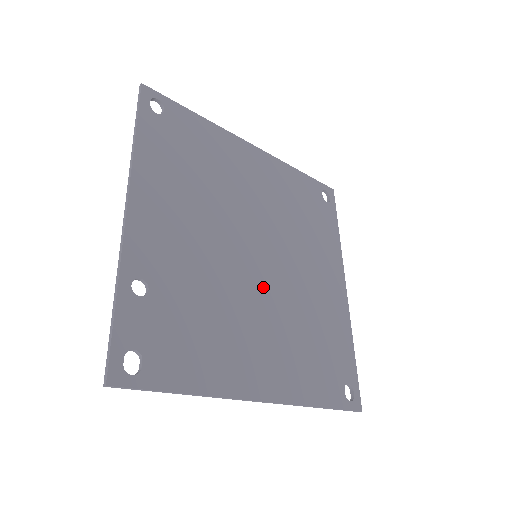
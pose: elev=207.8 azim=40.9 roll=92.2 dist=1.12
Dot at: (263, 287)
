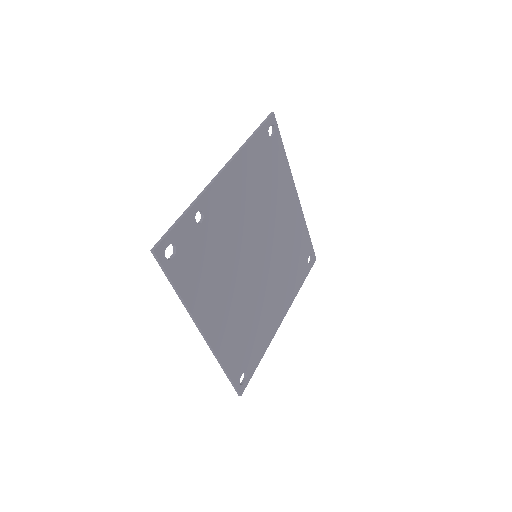
Dot at: (248, 276)
